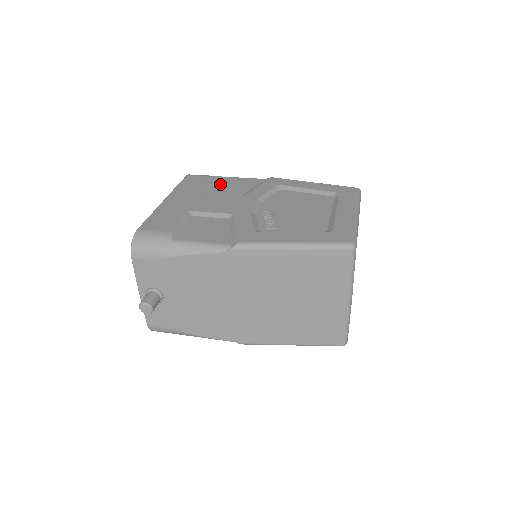
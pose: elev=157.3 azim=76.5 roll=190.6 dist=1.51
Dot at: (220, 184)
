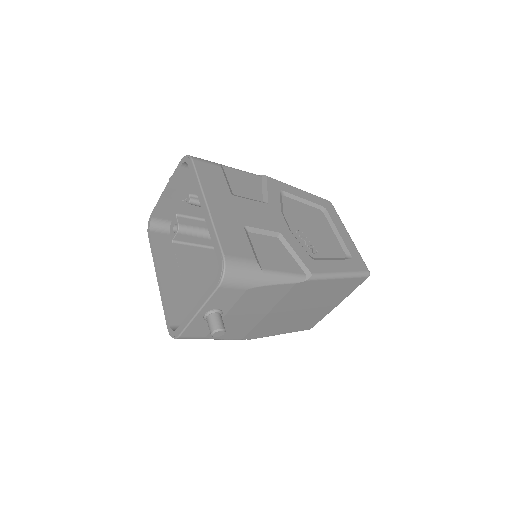
Dot at: (232, 179)
